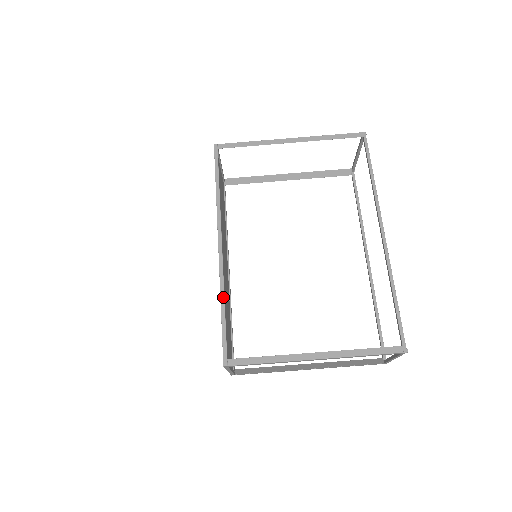
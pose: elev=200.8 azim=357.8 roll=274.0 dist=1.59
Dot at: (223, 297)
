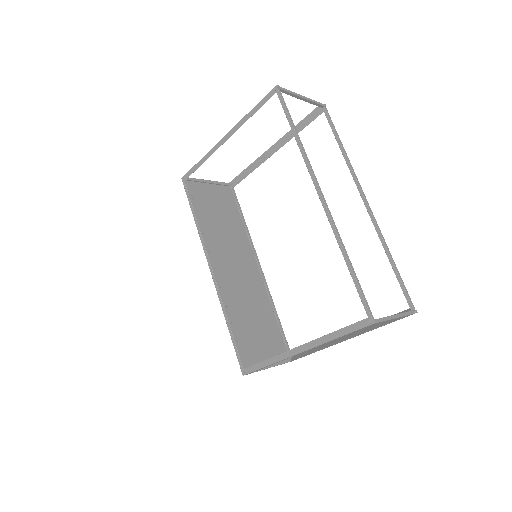
Dot at: (226, 316)
